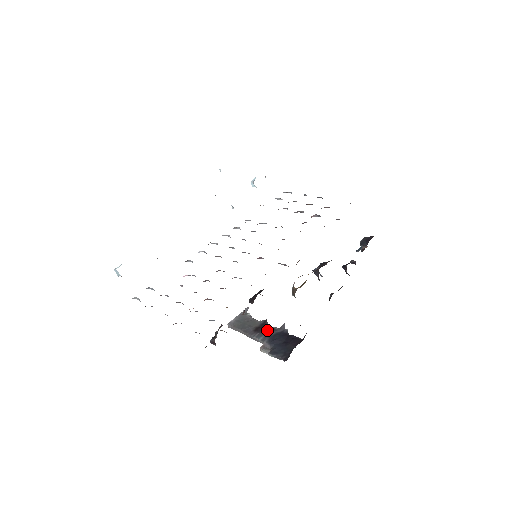
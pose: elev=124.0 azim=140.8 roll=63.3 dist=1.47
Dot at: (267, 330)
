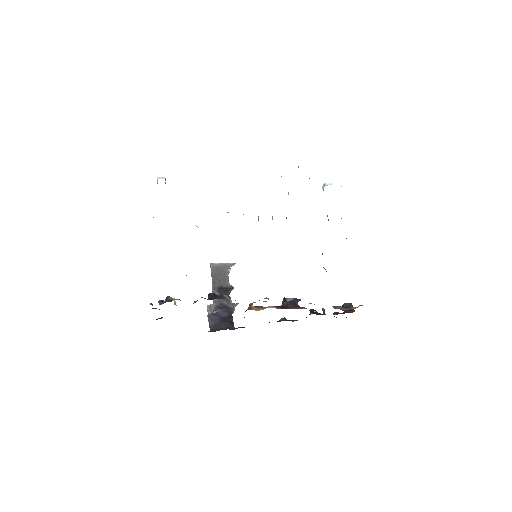
Dot at: occluded
